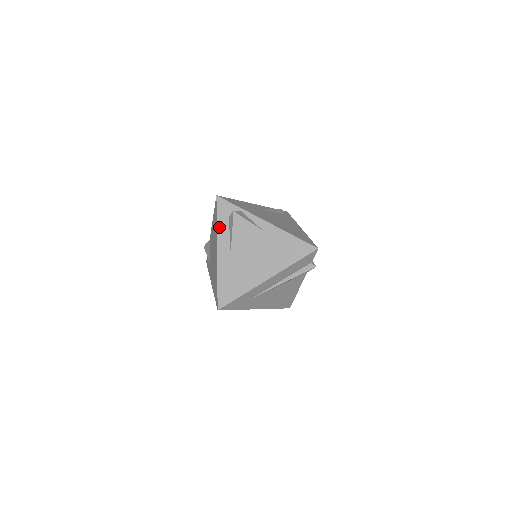
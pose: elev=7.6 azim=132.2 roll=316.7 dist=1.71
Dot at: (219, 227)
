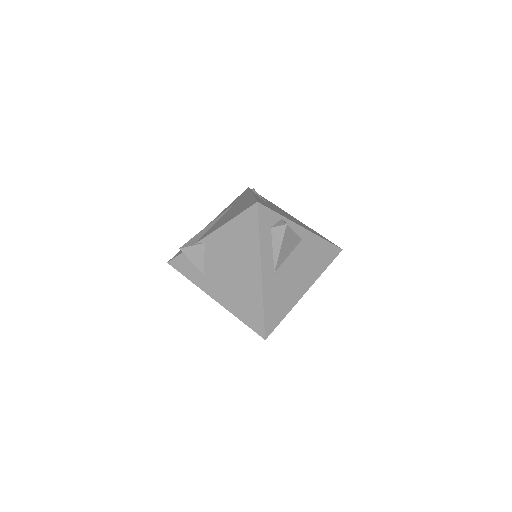
Dot at: (262, 243)
